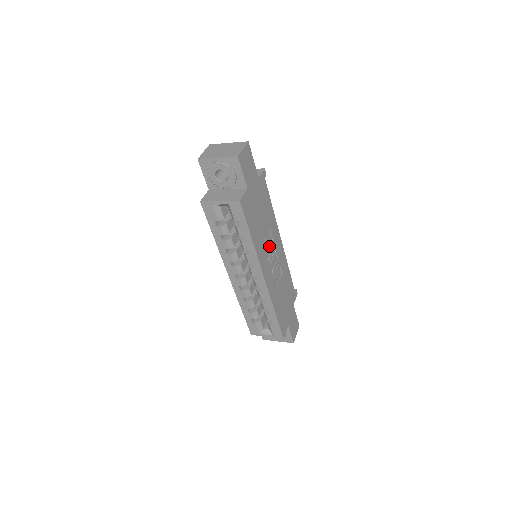
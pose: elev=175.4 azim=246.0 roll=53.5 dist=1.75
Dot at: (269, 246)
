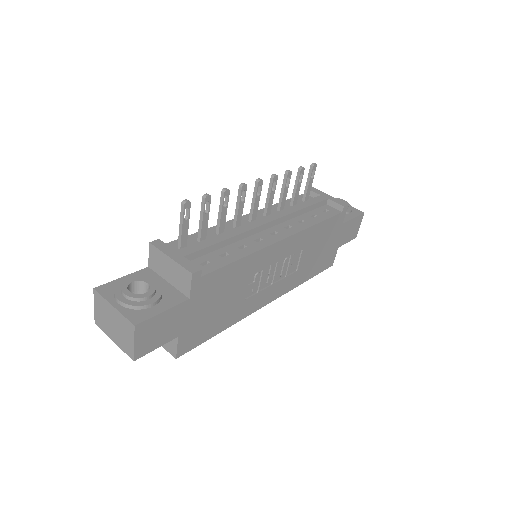
Dot at: (260, 281)
